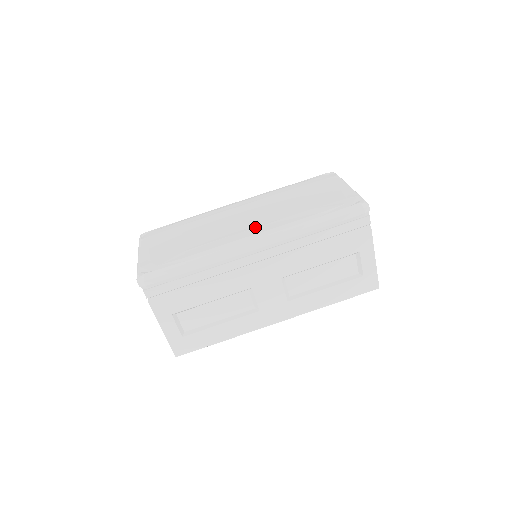
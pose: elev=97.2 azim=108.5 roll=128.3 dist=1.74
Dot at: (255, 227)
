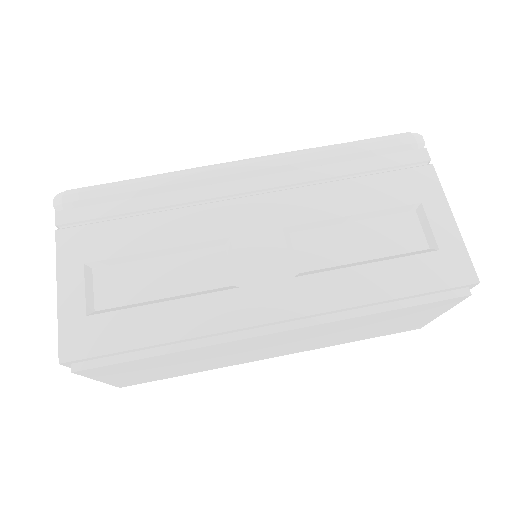
Dot at: occluded
